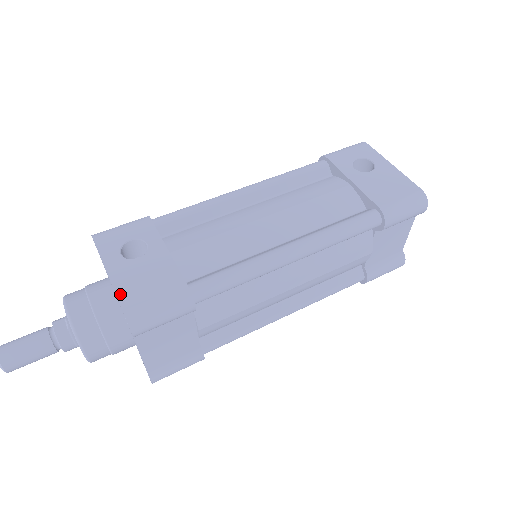
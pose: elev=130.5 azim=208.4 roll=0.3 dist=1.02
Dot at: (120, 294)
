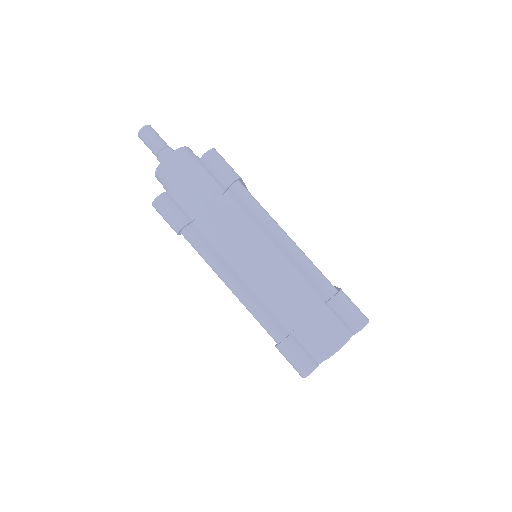
Dot at: occluded
